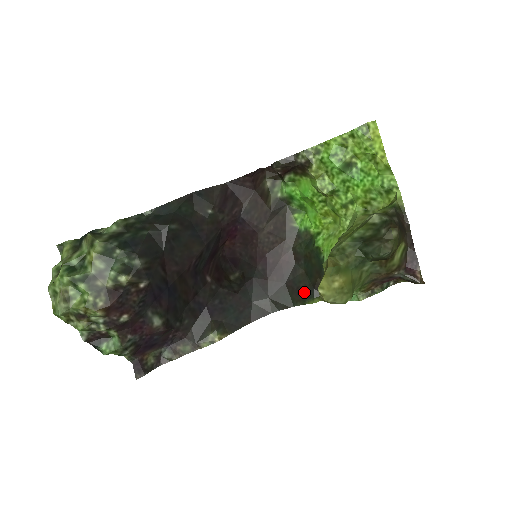
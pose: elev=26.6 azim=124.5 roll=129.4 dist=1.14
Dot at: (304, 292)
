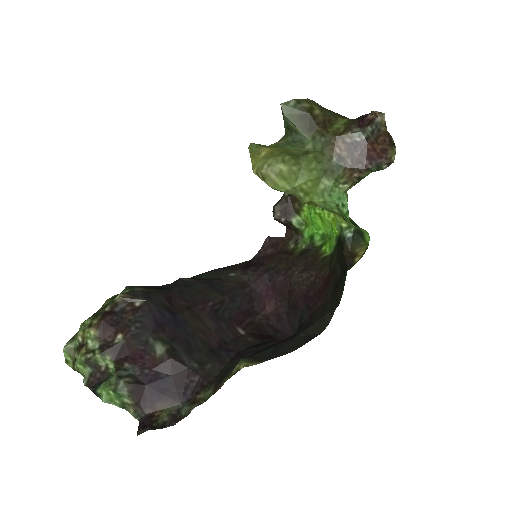
Dot at: (341, 280)
